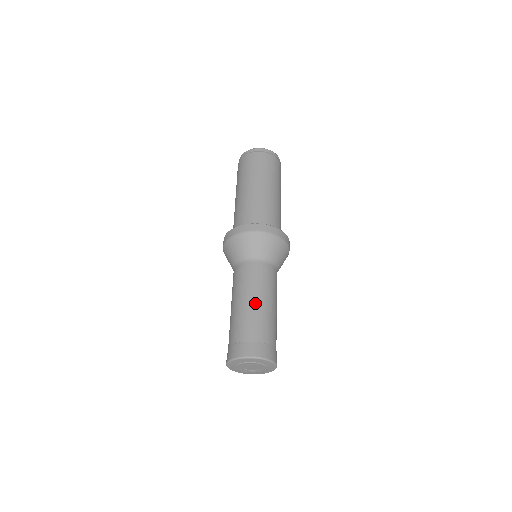
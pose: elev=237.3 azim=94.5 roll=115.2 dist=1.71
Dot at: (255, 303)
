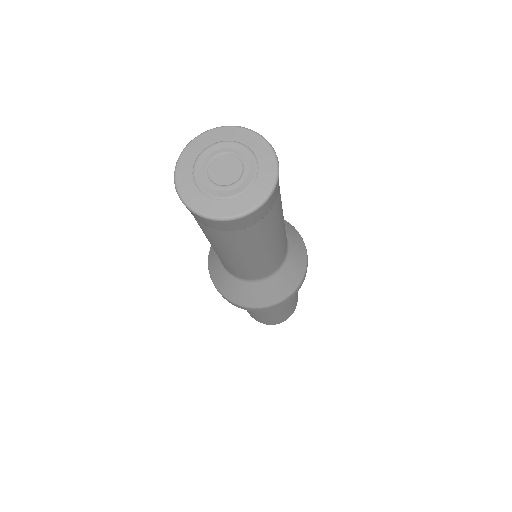
Dot at: occluded
